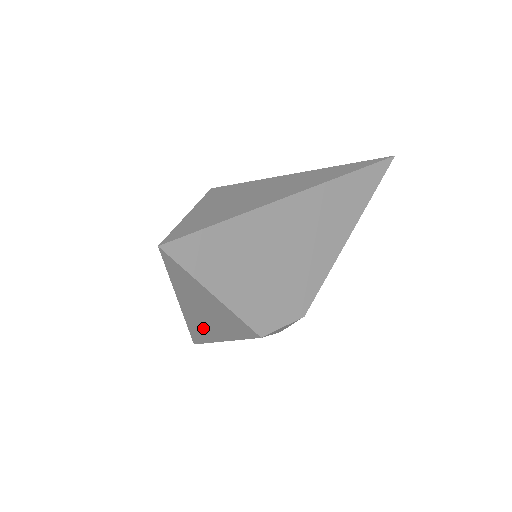
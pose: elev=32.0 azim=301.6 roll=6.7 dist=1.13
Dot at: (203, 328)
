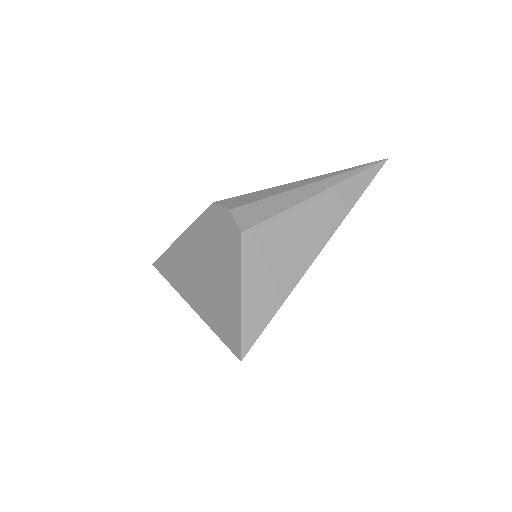
Dot at: occluded
